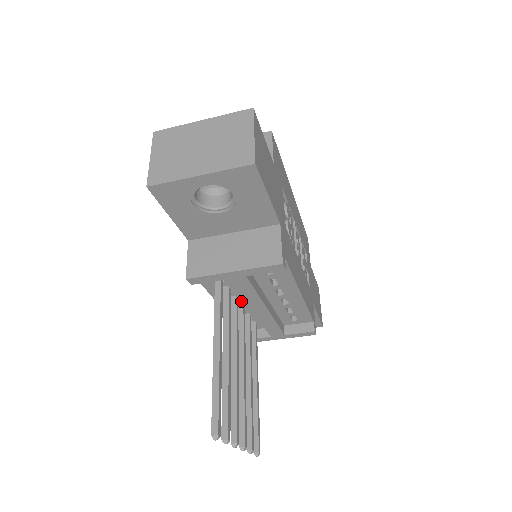
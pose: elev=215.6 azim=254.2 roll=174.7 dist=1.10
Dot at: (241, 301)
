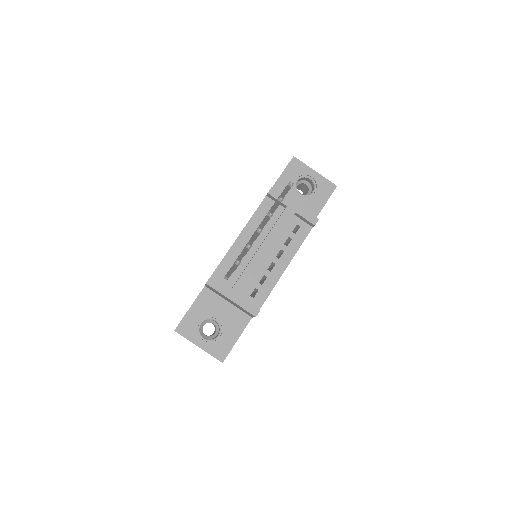
Dot at: (254, 242)
